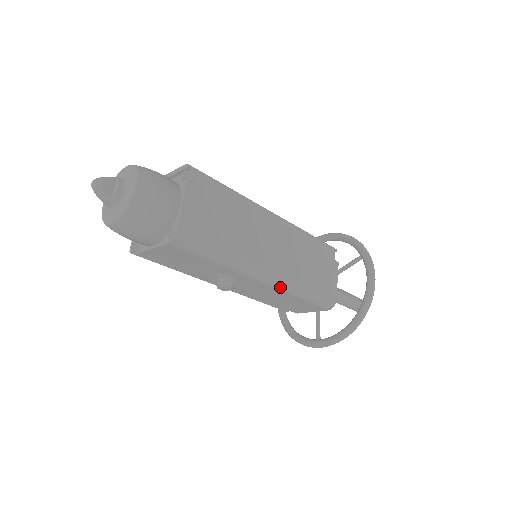
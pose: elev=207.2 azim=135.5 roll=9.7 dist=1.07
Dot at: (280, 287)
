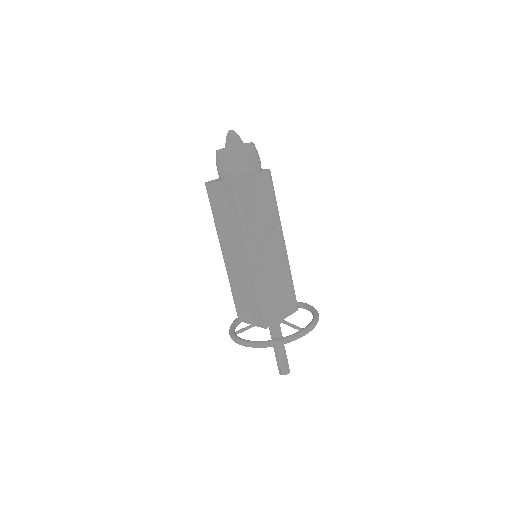
Dot at: (287, 258)
